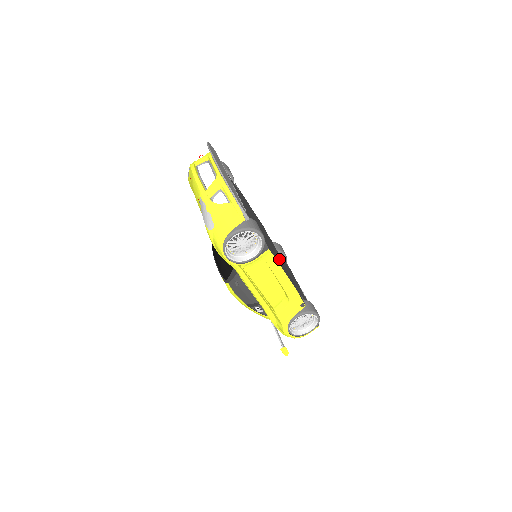
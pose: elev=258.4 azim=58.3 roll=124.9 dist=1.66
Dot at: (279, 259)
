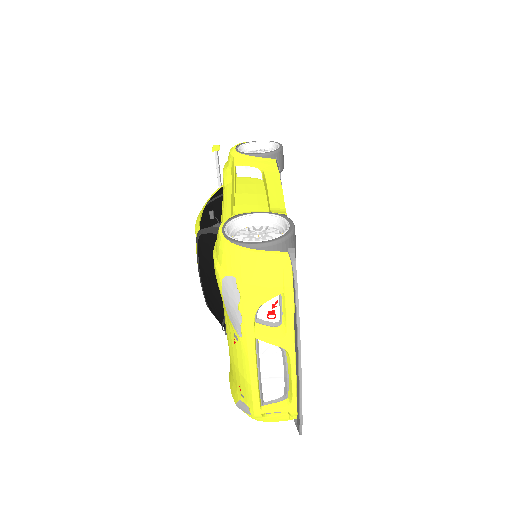
Dot at: occluded
